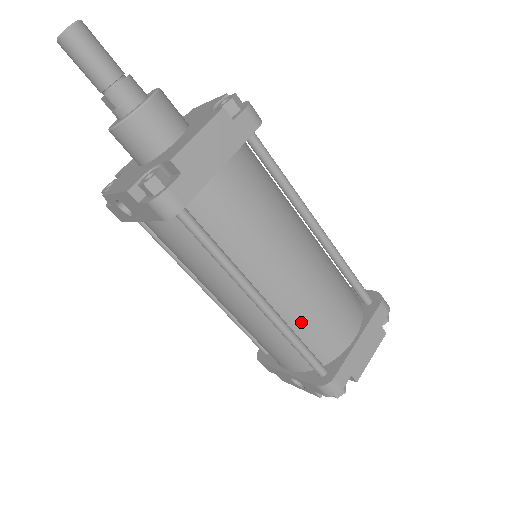
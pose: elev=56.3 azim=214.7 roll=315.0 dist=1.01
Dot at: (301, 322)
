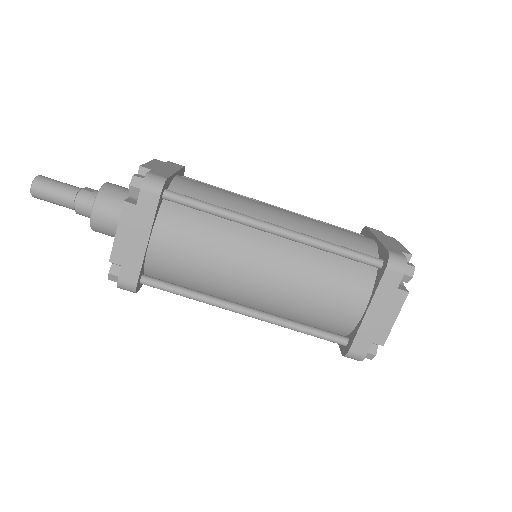
Dot at: (297, 313)
